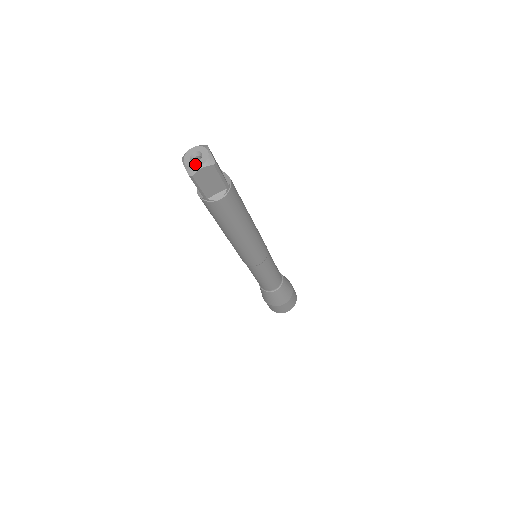
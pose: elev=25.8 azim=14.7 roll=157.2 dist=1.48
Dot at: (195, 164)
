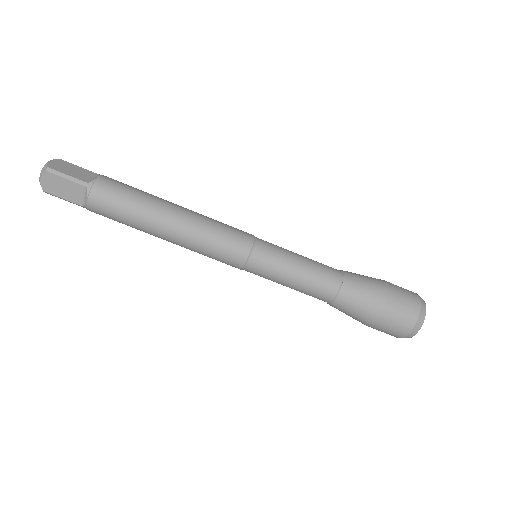
Dot at: (41, 179)
